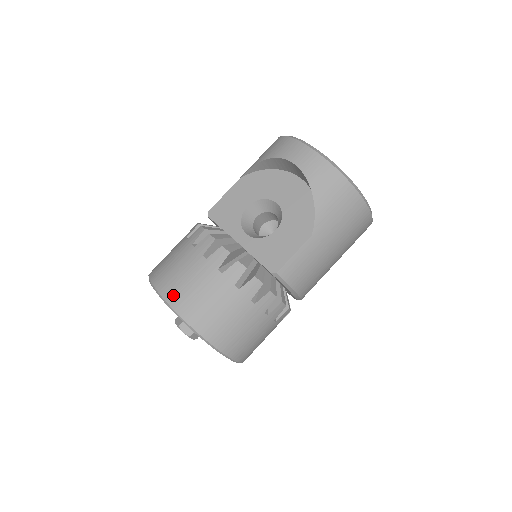
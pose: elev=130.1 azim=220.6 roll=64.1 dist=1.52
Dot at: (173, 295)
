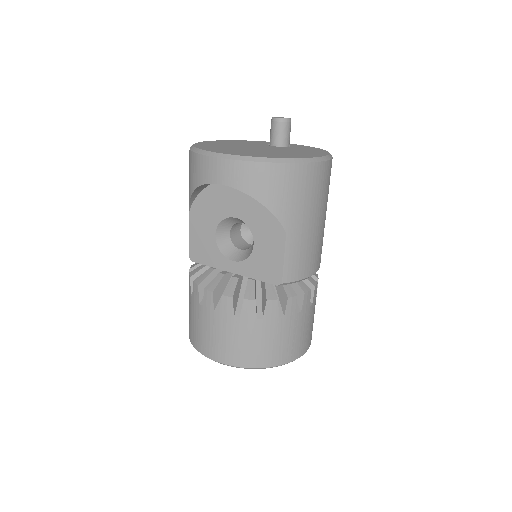
Dot at: (218, 355)
